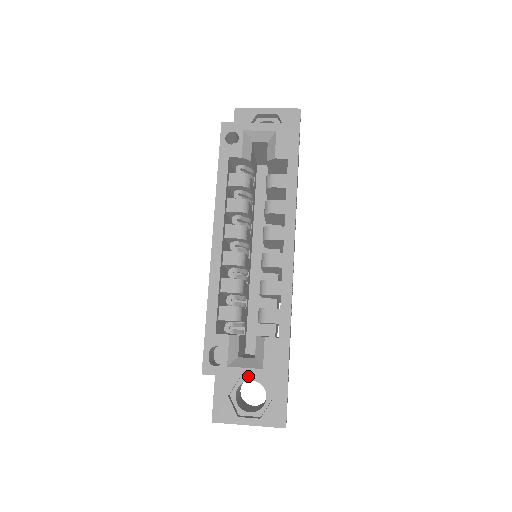
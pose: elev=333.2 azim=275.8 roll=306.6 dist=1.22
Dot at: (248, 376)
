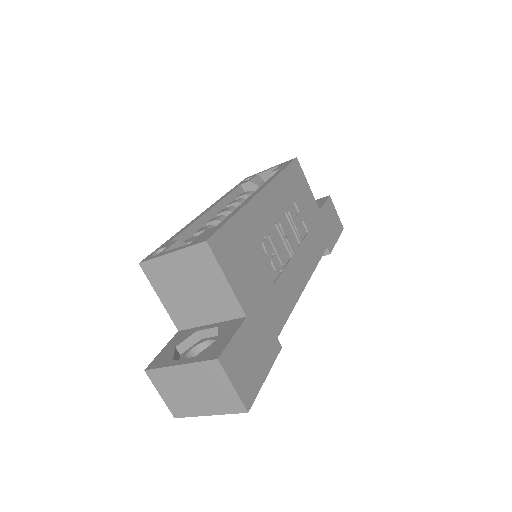
Dot at: (174, 251)
